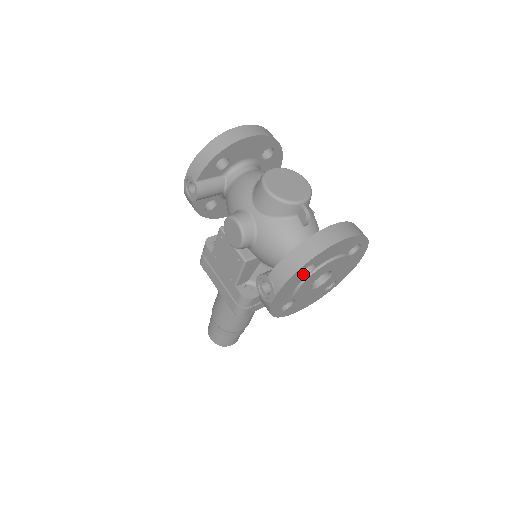
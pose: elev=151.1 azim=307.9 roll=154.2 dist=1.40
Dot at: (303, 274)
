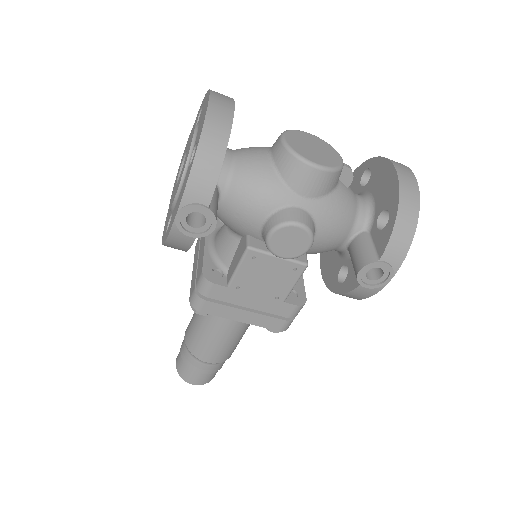
Dot at: occluded
